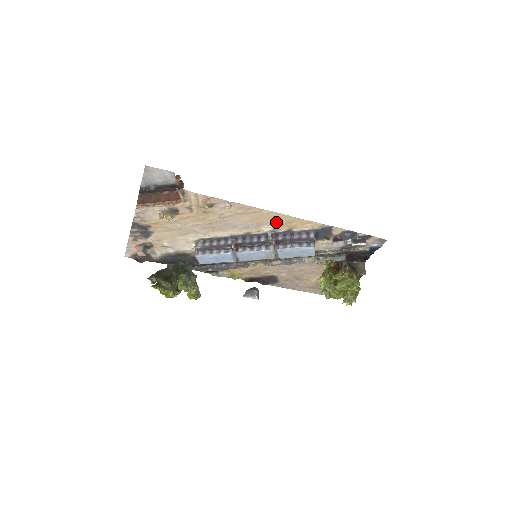
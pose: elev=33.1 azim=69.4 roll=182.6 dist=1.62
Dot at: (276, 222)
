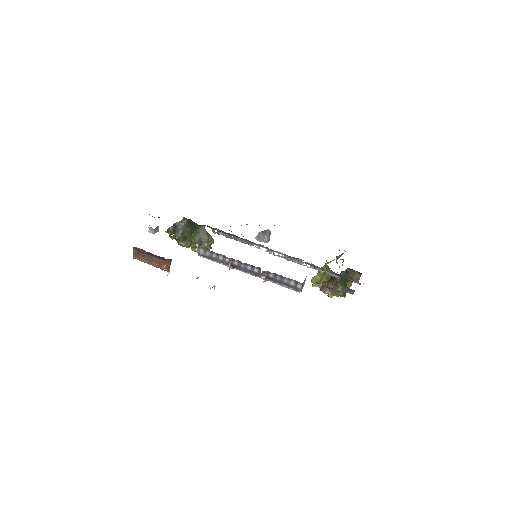
Dot at: occluded
